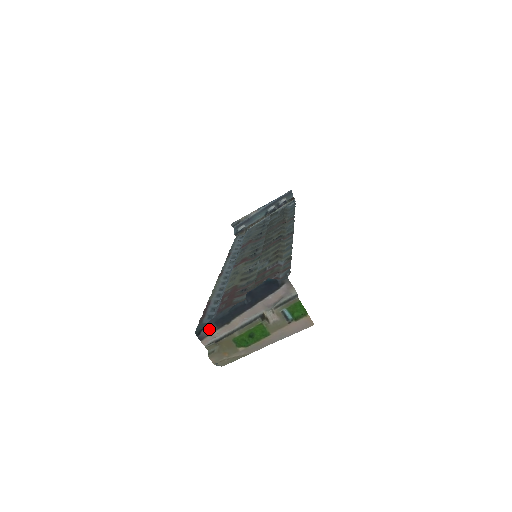
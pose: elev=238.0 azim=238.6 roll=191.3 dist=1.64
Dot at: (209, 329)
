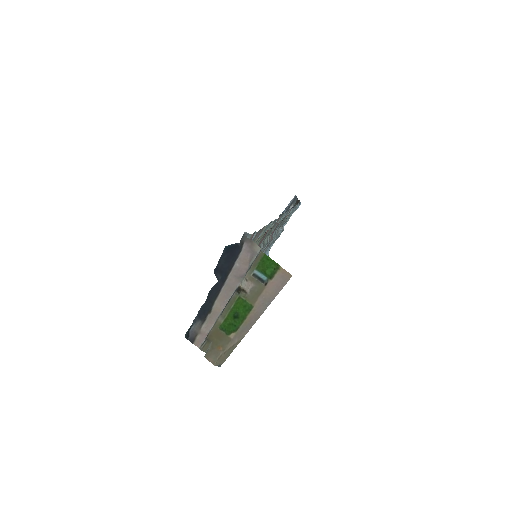
Dot at: (195, 326)
